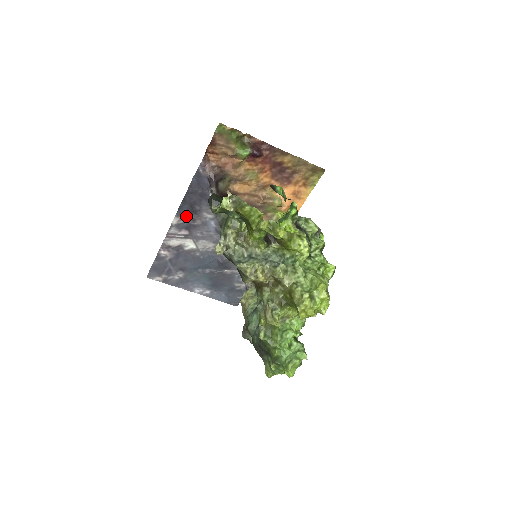
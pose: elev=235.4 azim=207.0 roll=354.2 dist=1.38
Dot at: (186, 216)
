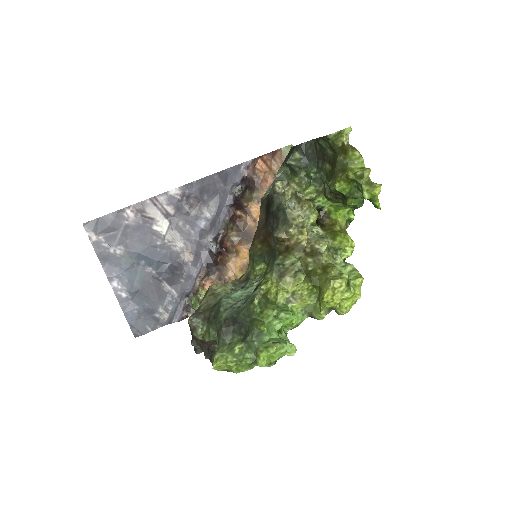
Dot at: (188, 196)
